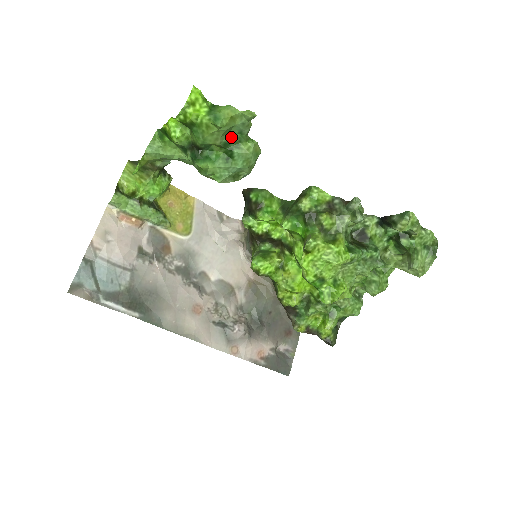
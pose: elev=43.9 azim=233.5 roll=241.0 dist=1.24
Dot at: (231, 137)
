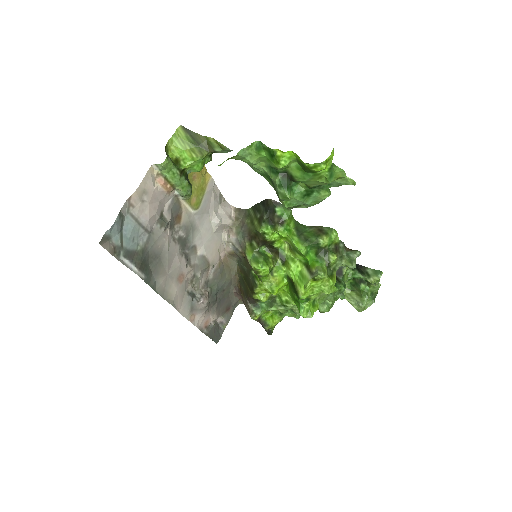
Dot at: occluded
